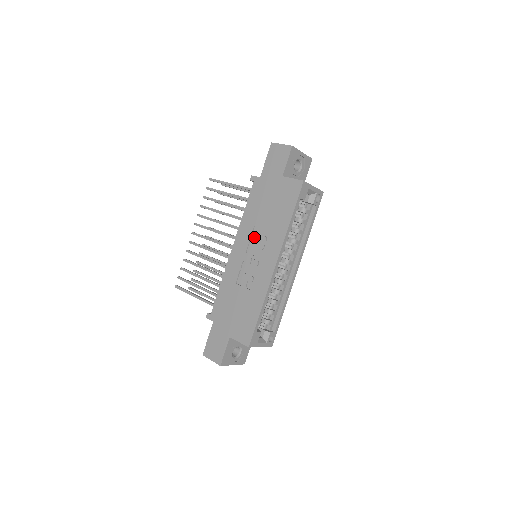
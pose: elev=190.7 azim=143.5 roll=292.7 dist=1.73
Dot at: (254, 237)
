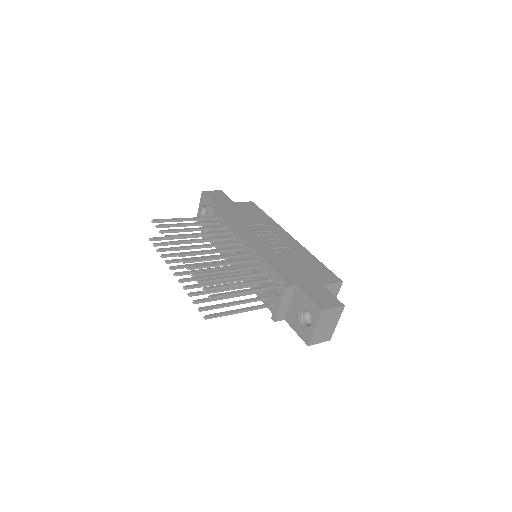
Dot at: (256, 230)
